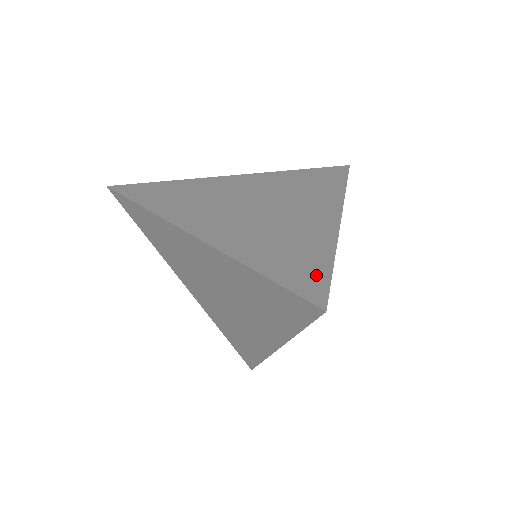
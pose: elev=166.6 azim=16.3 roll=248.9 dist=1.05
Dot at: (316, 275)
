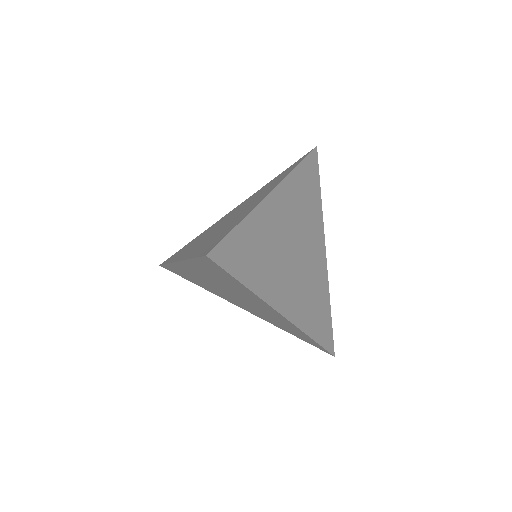
Dot at: (221, 238)
